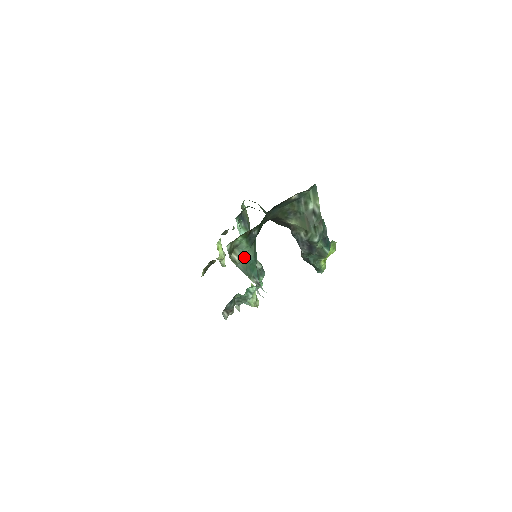
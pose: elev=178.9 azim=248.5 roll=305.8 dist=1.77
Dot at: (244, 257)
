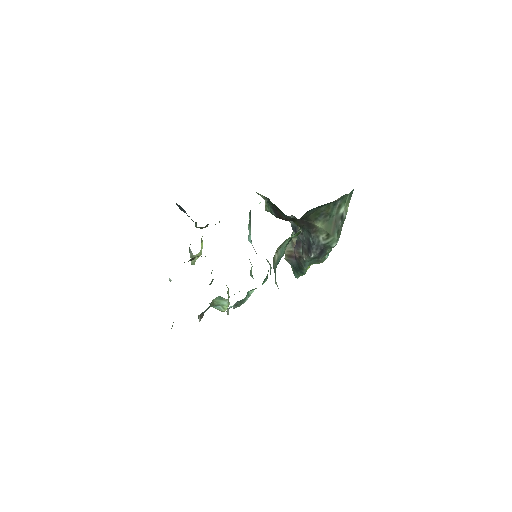
Dot at: occluded
